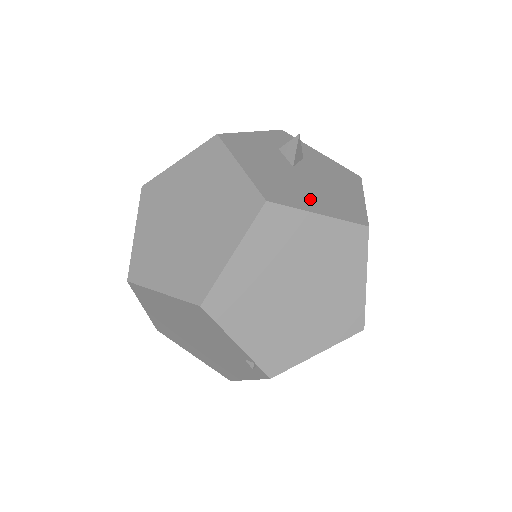
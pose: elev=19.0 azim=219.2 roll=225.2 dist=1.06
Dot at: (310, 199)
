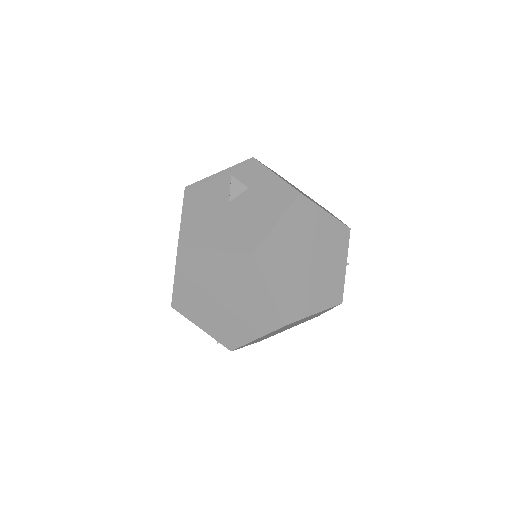
Dot at: (217, 236)
